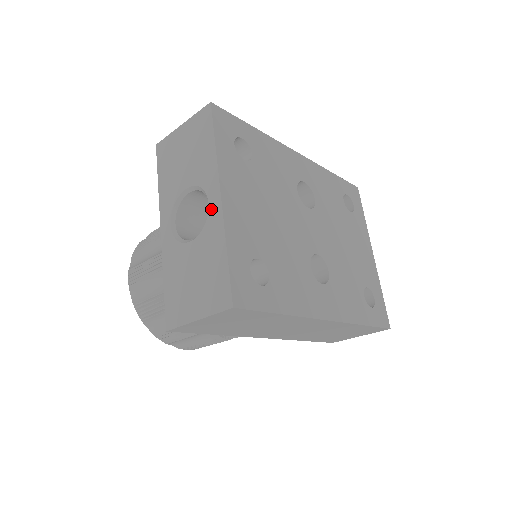
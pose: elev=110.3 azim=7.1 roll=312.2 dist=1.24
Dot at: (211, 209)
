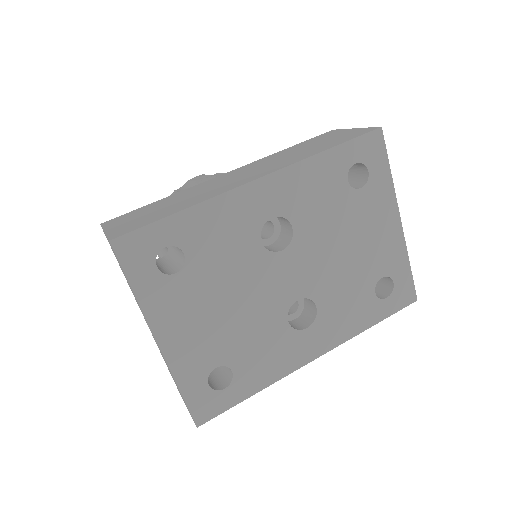
Dot at: occluded
